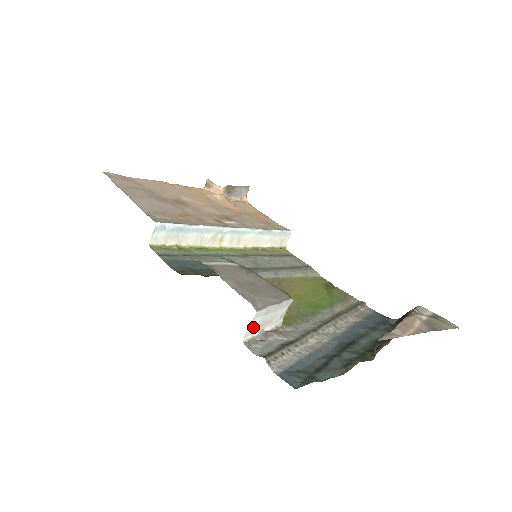
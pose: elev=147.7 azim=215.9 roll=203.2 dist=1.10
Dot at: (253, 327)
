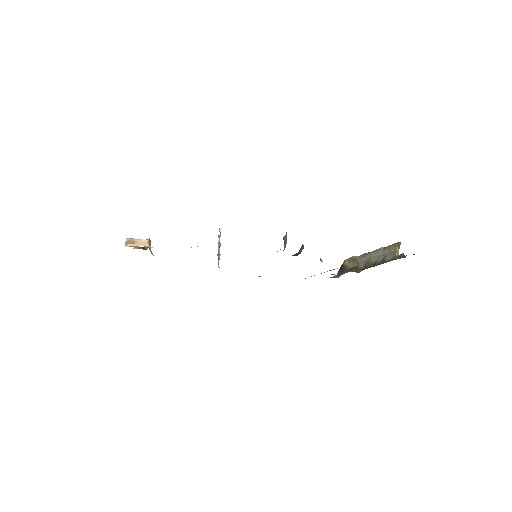
Dot at: occluded
